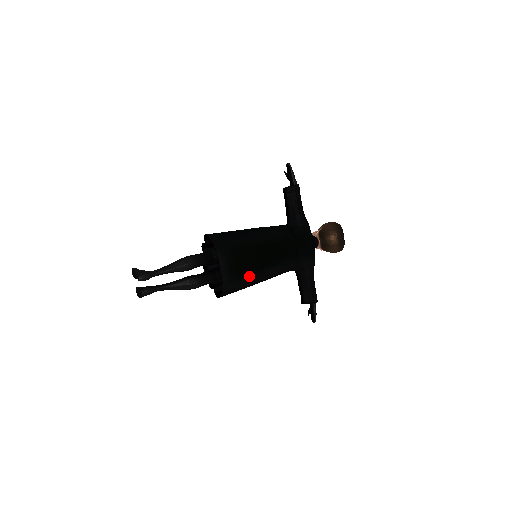
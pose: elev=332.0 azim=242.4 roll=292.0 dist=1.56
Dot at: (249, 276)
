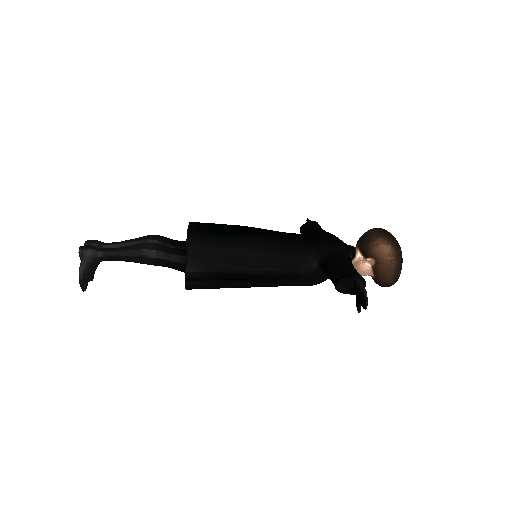
Dot at: (230, 237)
